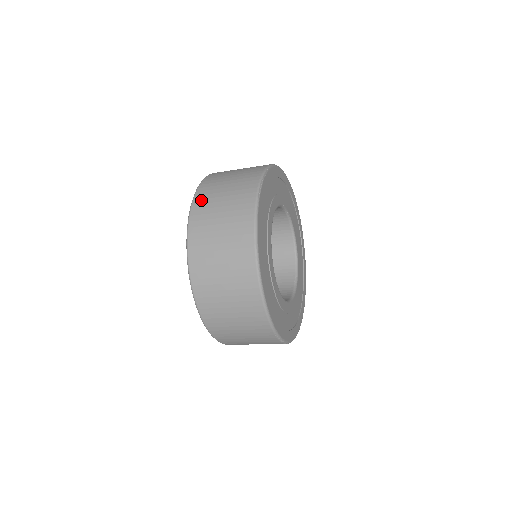
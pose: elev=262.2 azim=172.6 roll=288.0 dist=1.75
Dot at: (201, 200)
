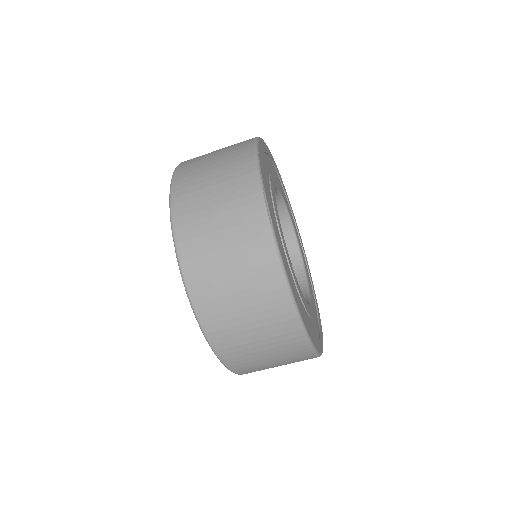
Dot at: (188, 242)
